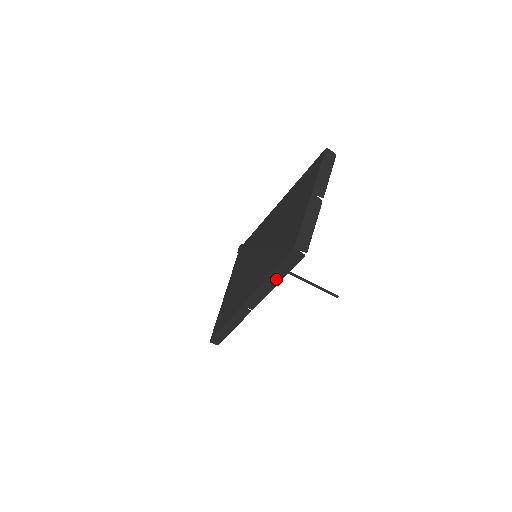
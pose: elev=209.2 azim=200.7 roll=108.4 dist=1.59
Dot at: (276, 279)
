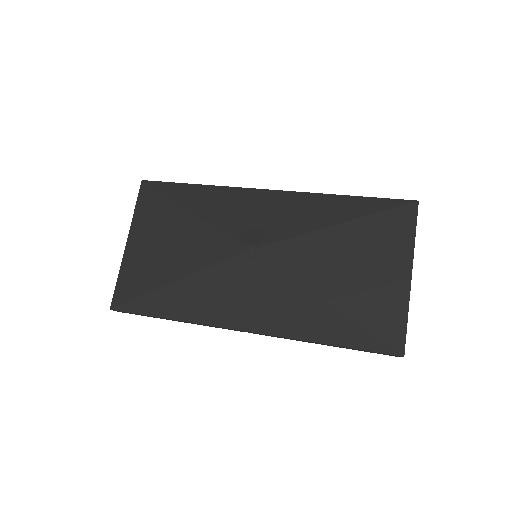
Dot at: (334, 346)
